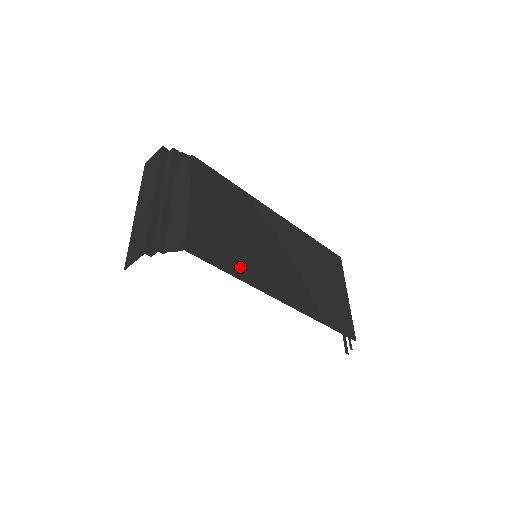
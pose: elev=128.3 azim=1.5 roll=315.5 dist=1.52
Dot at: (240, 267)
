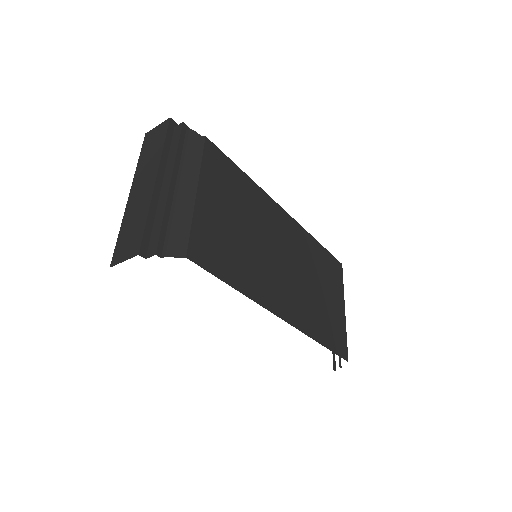
Dot at: (244, 278)
